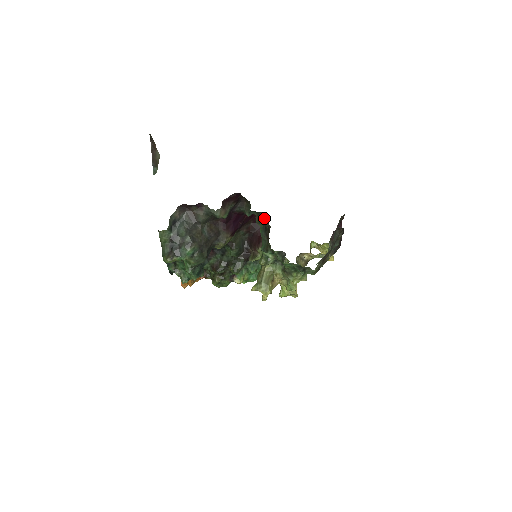
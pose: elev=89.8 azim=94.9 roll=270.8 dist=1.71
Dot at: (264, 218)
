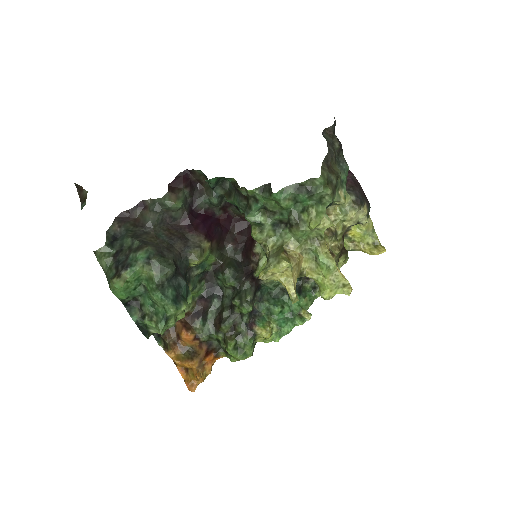
Dot at: (231, 183)
